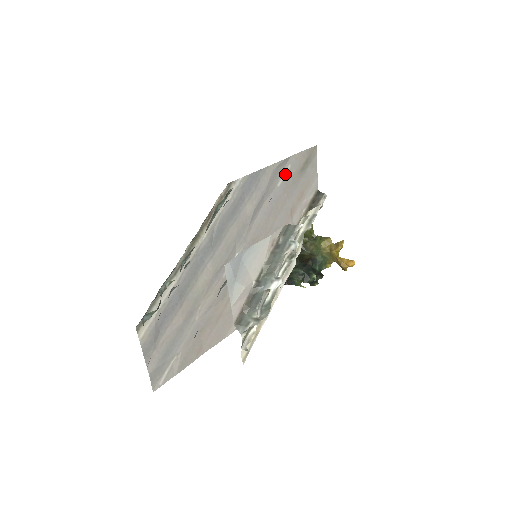
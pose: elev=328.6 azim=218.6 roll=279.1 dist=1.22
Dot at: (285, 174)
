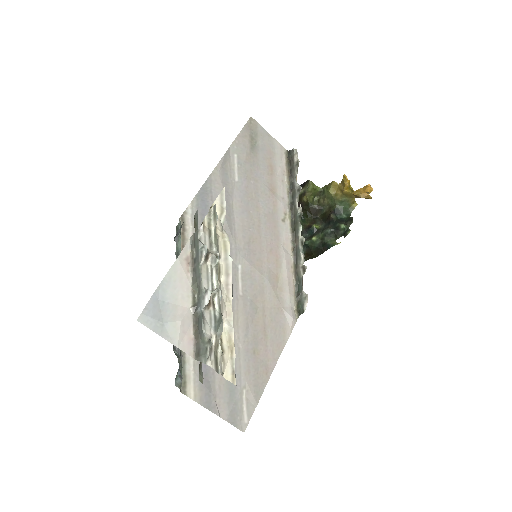
Dot at: (236, 166)
